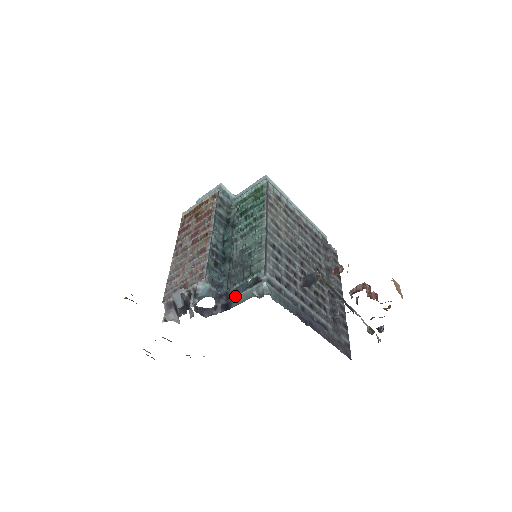
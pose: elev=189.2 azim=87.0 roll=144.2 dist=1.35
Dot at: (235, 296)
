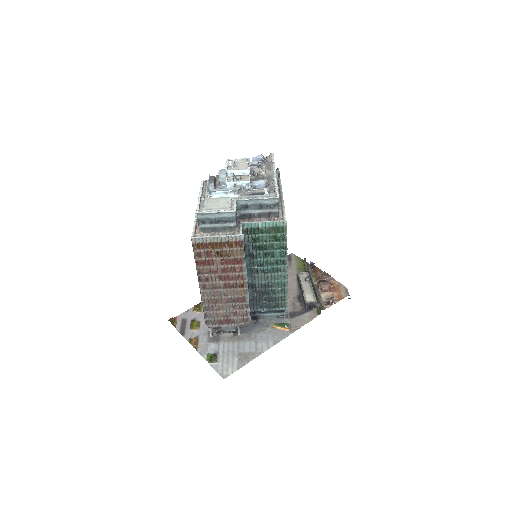
Dot at: (262, 314)
